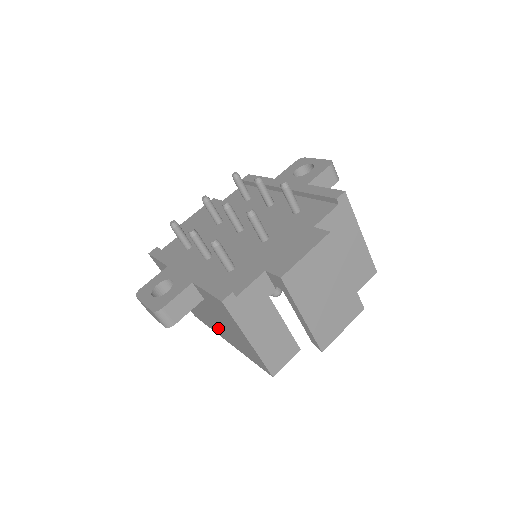
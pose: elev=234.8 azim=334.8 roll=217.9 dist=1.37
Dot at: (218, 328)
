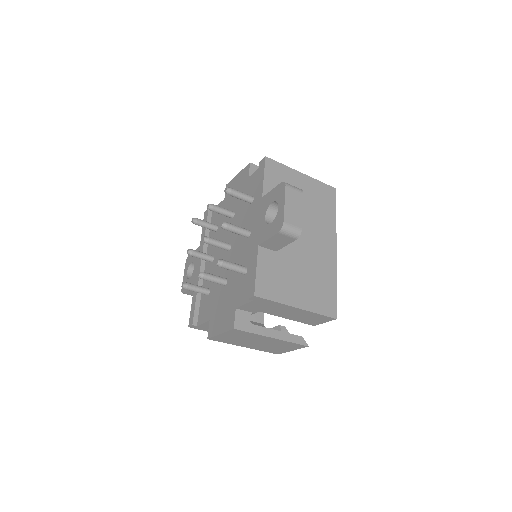
Dot at: occluded
